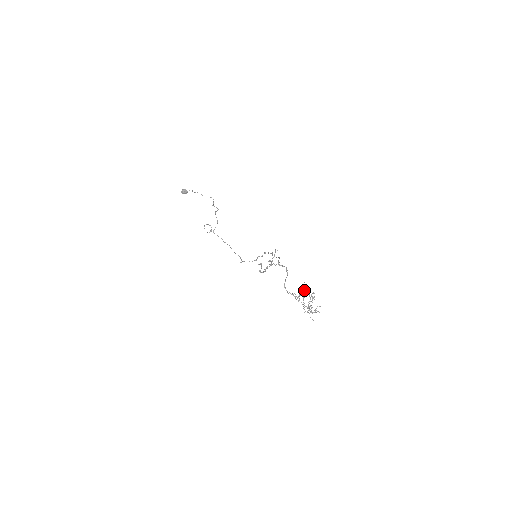
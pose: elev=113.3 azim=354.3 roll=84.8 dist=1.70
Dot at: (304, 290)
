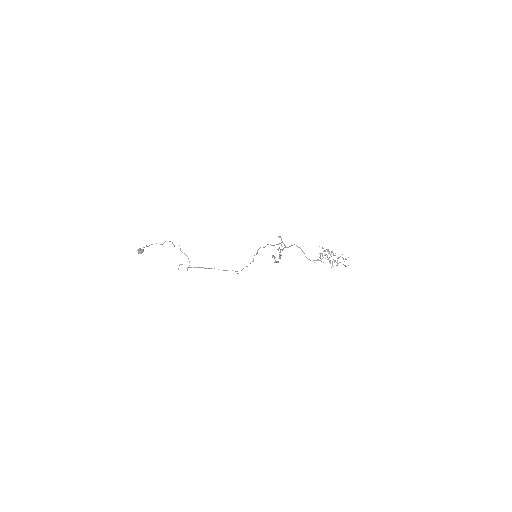
Dot at: (323, 251)
